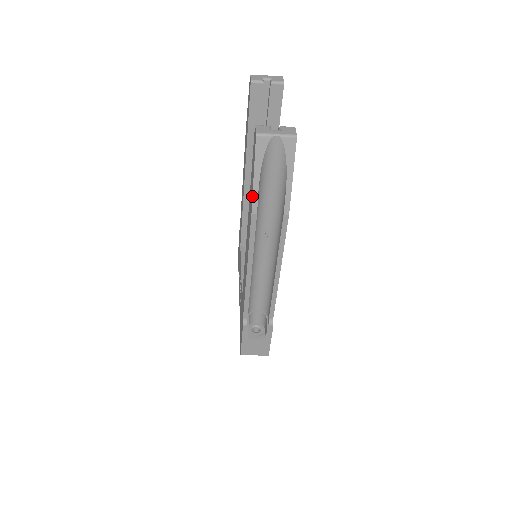
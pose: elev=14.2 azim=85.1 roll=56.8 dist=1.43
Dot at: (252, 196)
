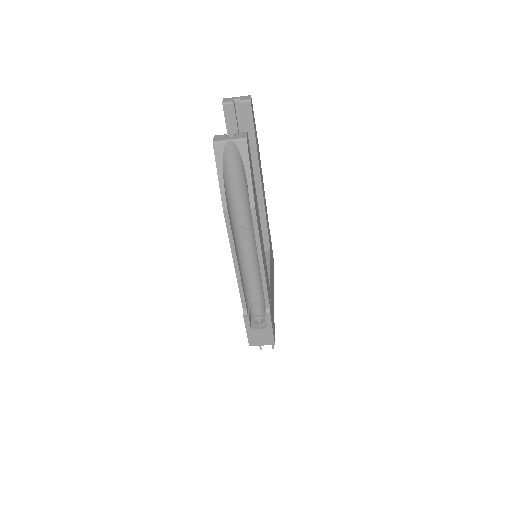
Dot at: occluded
